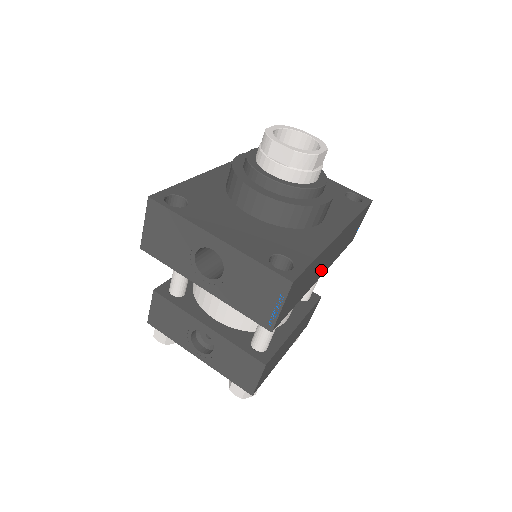
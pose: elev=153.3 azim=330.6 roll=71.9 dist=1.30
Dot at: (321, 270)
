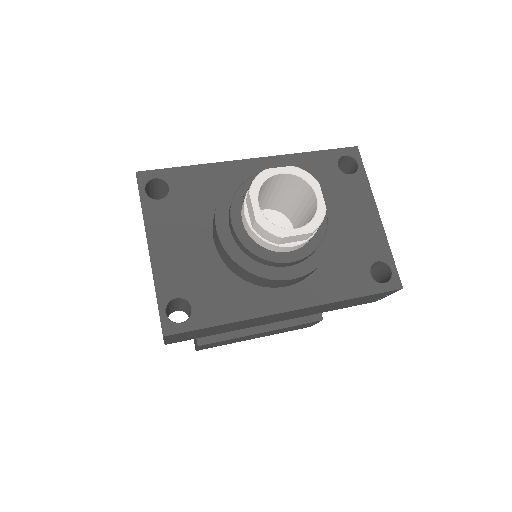
Dot at: (269, 321)
